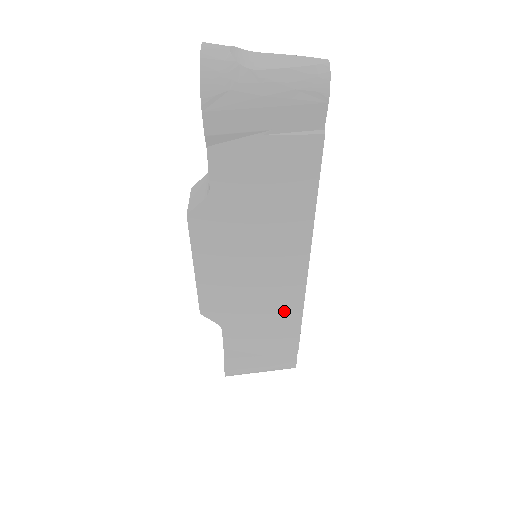
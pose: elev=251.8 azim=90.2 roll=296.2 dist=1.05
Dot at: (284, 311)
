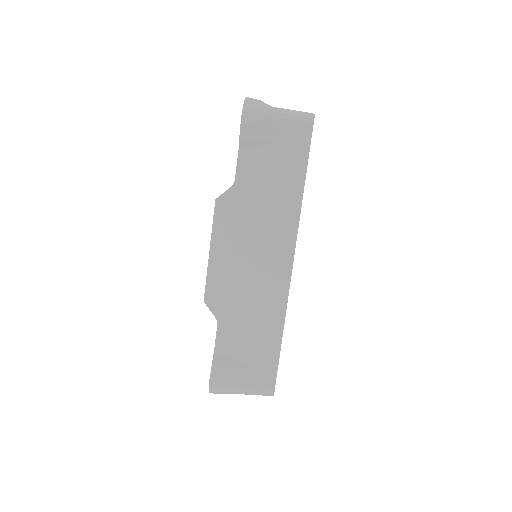
Dot at: (271, 308)
